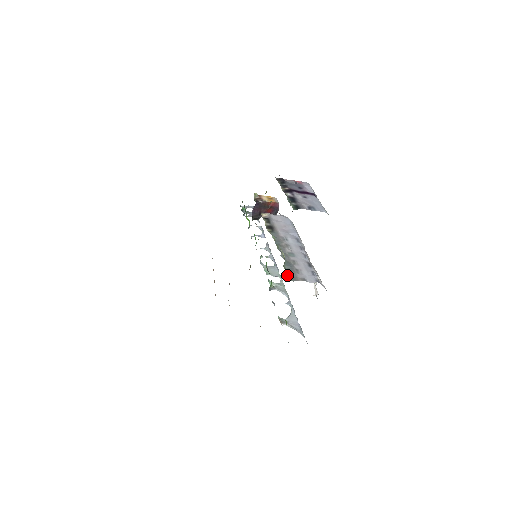
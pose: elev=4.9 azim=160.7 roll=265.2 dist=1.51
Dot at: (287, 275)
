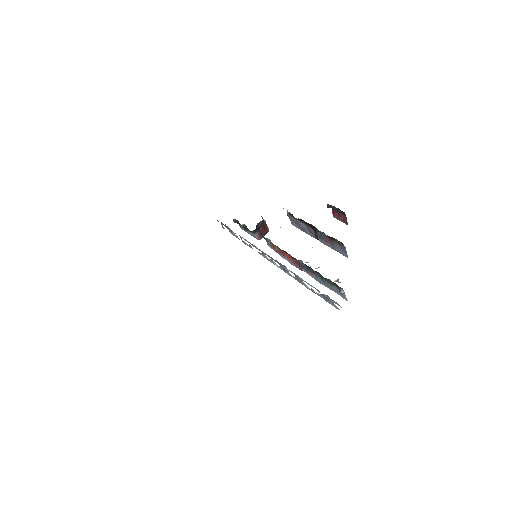
Dot at: occluded
